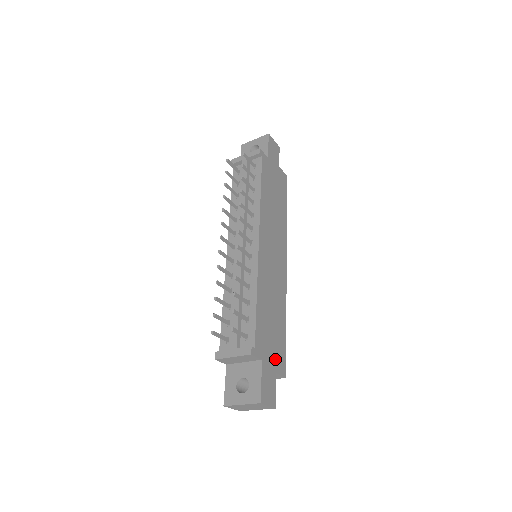
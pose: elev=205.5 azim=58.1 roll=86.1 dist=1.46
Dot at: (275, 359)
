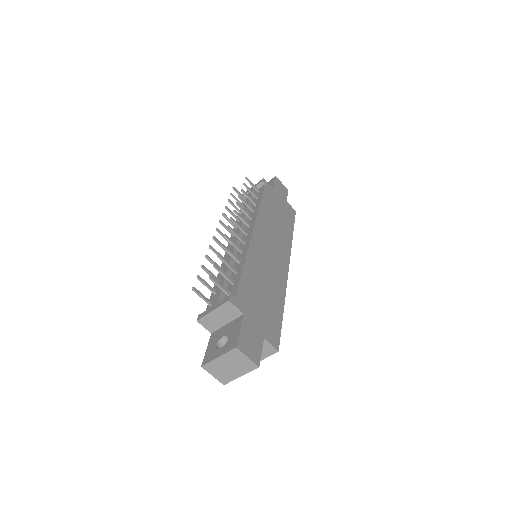
Dot at: (263, 326)
